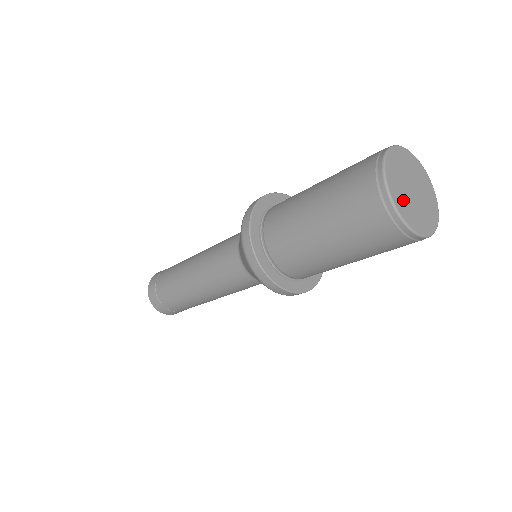
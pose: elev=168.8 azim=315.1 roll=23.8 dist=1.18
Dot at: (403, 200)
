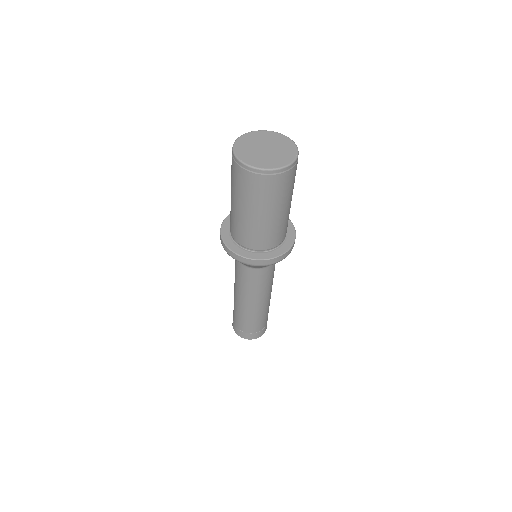
Dot at: (247, 152)
